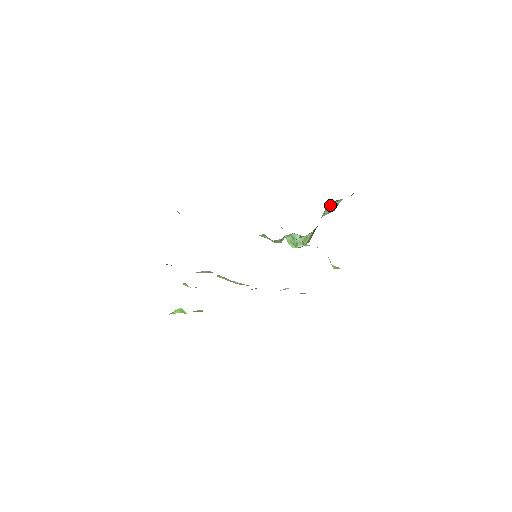
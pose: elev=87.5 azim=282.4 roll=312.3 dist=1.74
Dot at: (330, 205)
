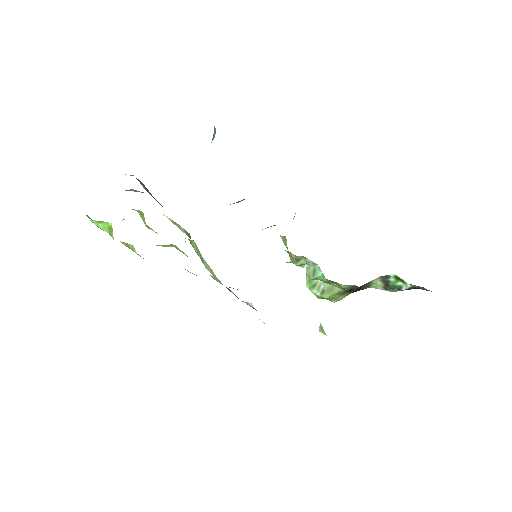
Dot at: (389, 277)
